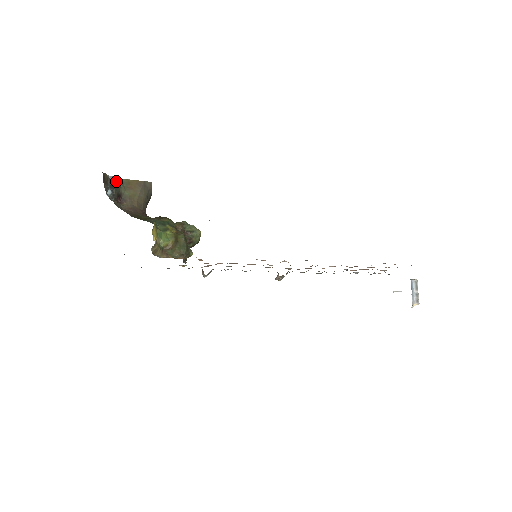
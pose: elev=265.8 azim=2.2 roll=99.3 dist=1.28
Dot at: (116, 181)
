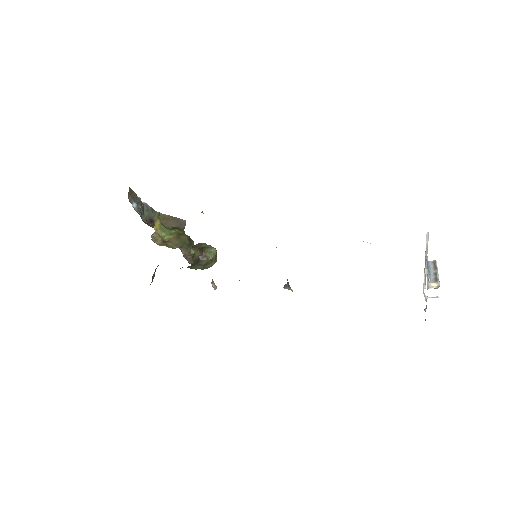
Dot at: (150, 209)
